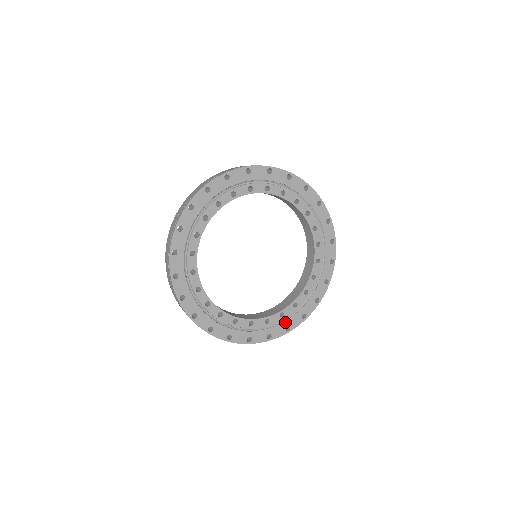
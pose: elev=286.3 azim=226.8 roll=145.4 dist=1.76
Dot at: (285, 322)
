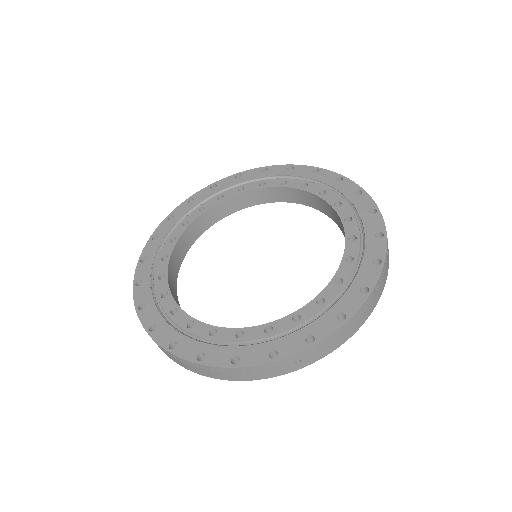
Dot at: (331, 309)
